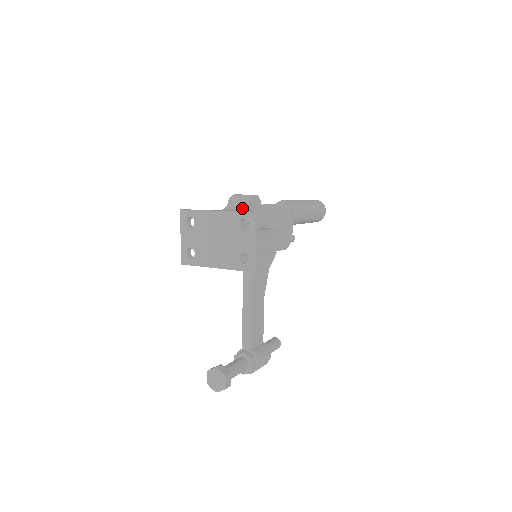
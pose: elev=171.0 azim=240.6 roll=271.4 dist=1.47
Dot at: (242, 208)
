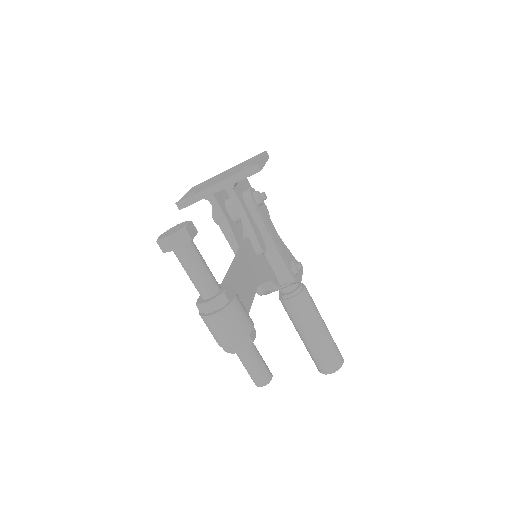
Dot at: occluded
